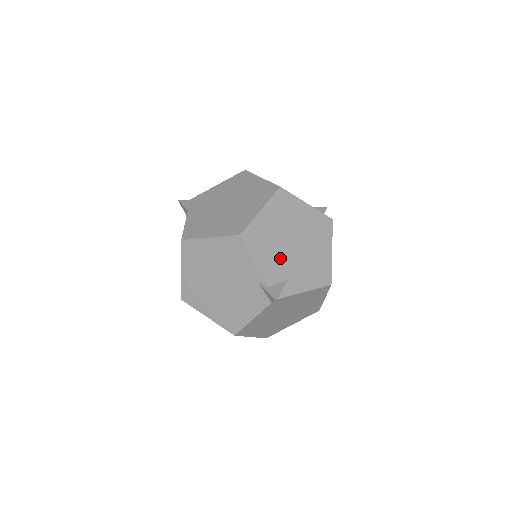
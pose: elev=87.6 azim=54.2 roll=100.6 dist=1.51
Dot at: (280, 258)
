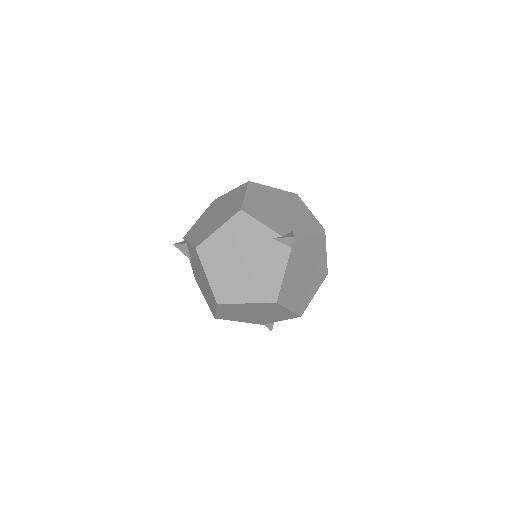
Dot at: (278, 219)
